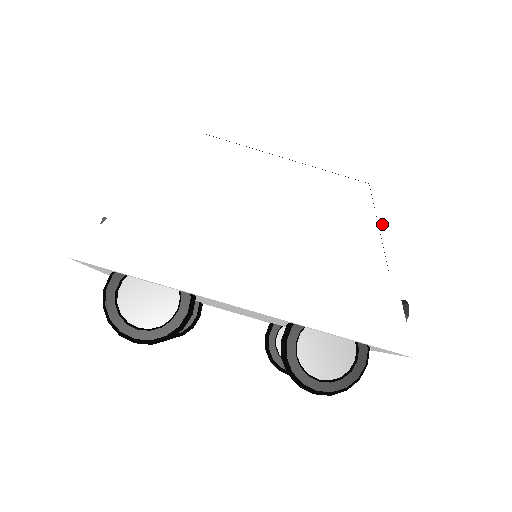
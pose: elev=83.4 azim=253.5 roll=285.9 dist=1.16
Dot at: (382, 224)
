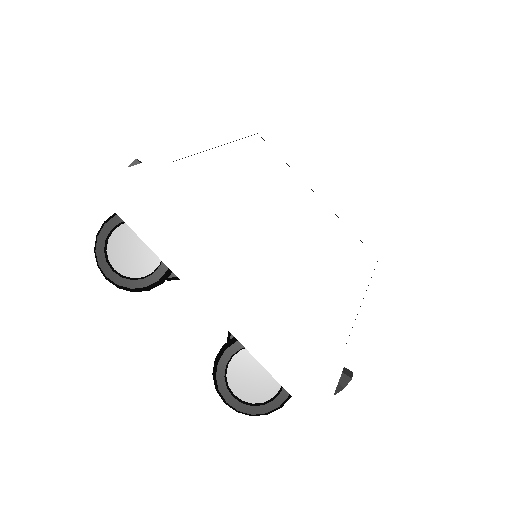
Dot at: (367, 301)
